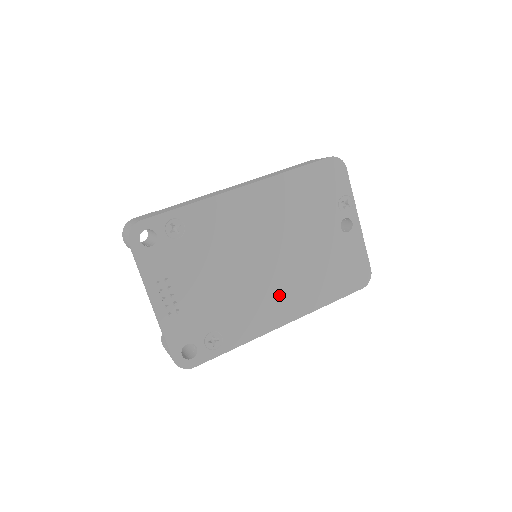
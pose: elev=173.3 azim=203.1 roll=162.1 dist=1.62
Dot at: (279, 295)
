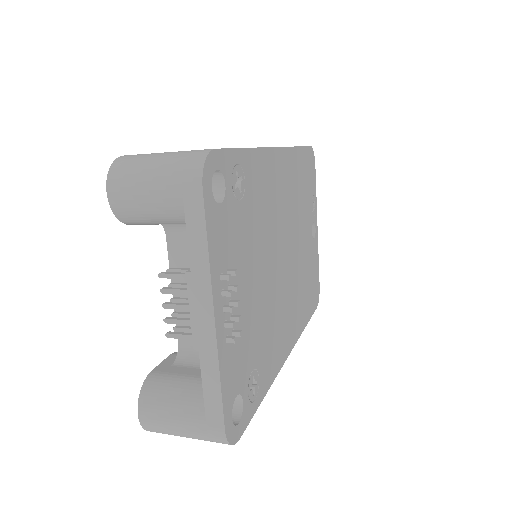
Dot at: (288, 311)
